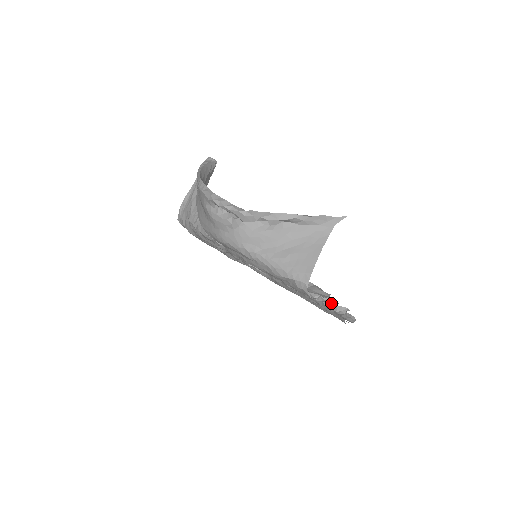
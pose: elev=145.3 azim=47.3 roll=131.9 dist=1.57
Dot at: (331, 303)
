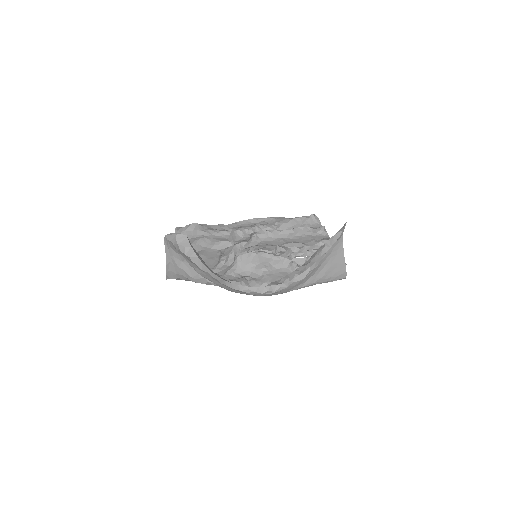
Dot at: occluded
